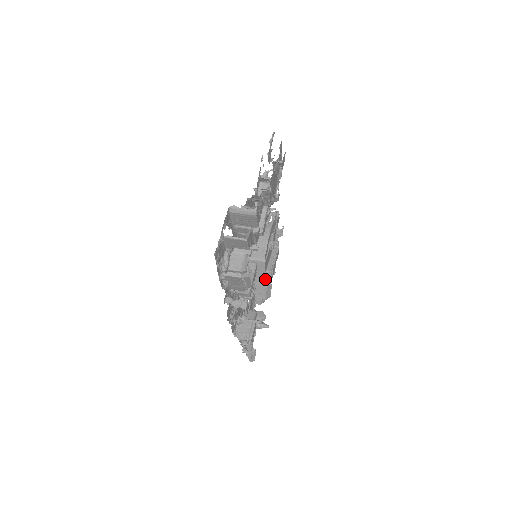
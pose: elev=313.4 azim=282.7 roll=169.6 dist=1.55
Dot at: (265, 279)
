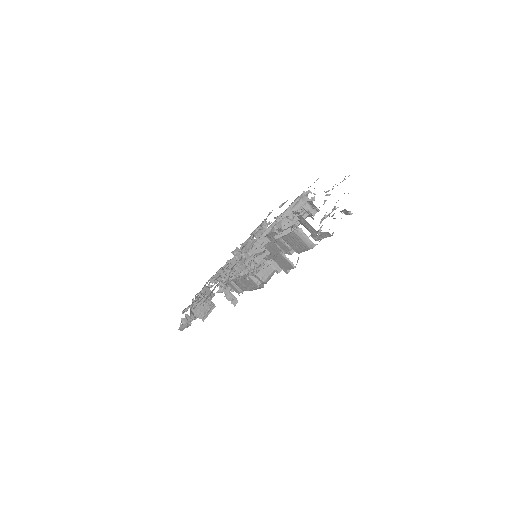
Dot at: (237, 269)
